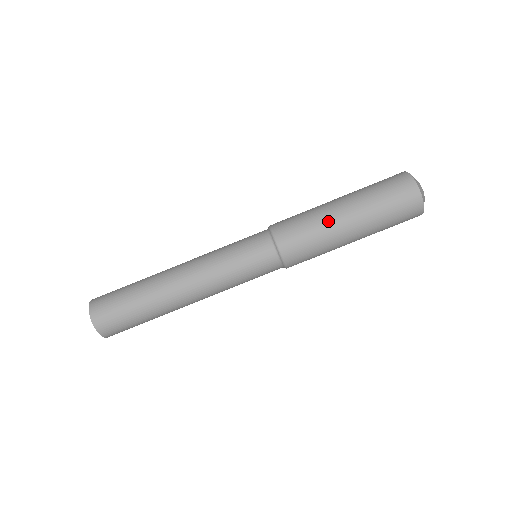
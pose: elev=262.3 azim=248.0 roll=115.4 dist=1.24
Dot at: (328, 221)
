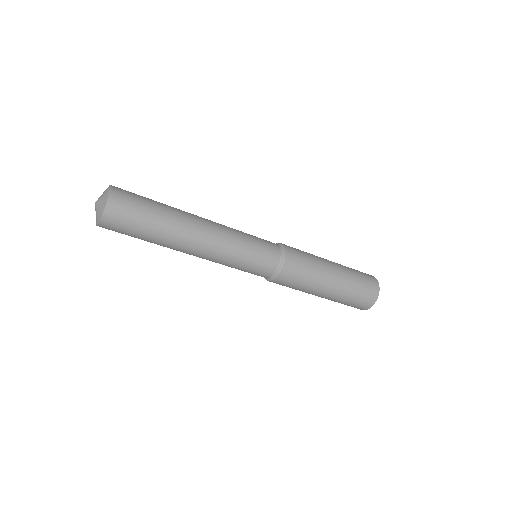
Dot at: (316, 287)
